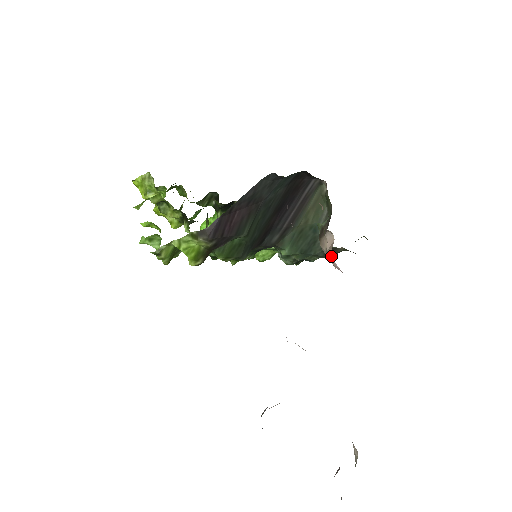
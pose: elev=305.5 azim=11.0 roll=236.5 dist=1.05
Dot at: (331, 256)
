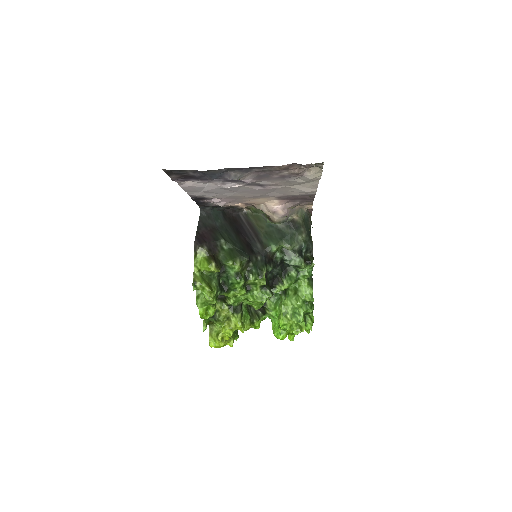
Dot at: (268, 206)
